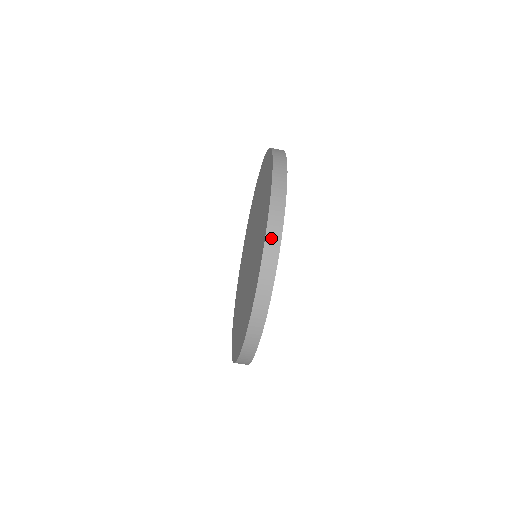
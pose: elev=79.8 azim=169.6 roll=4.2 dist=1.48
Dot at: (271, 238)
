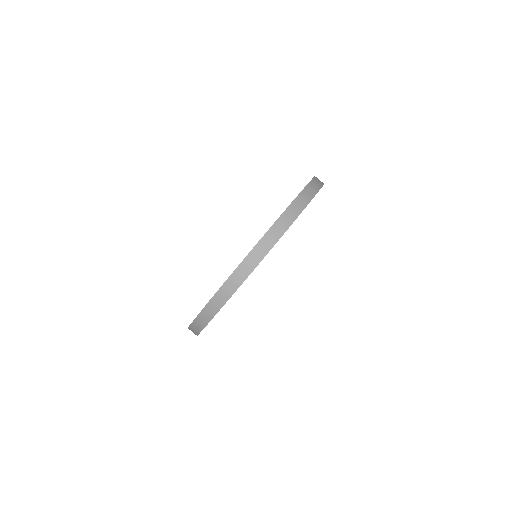
Dot at: (240, 272)
